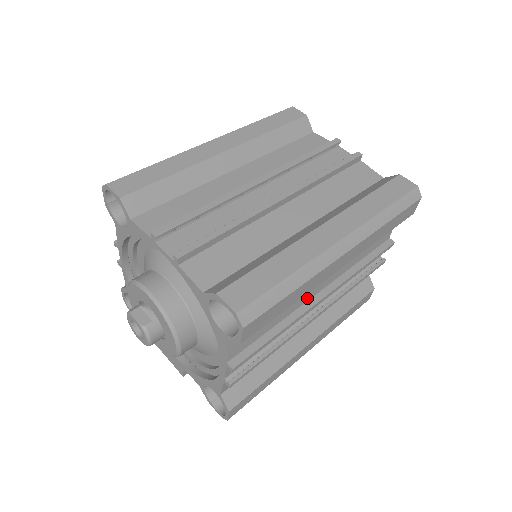
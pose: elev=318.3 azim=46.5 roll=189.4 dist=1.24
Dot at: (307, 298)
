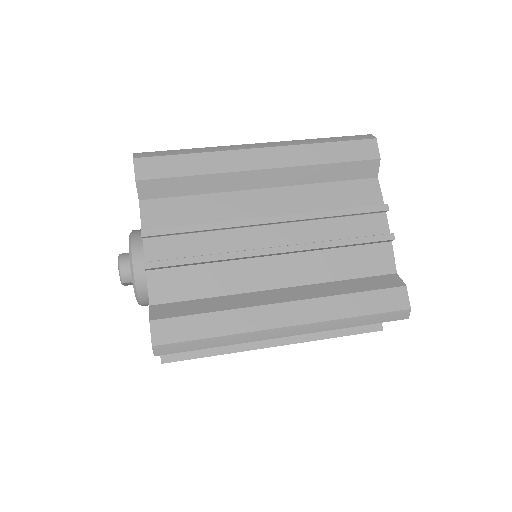
Dot at: (248, 217)
